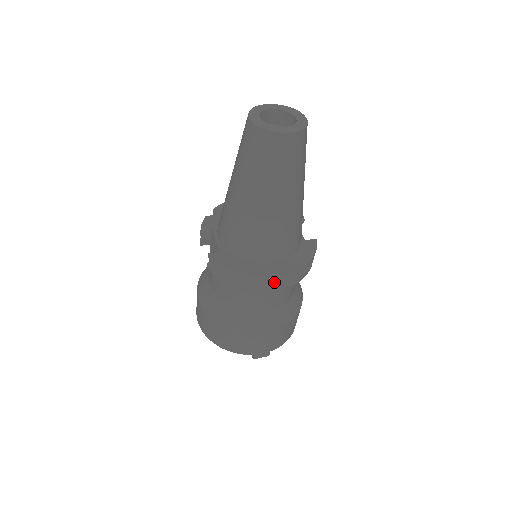
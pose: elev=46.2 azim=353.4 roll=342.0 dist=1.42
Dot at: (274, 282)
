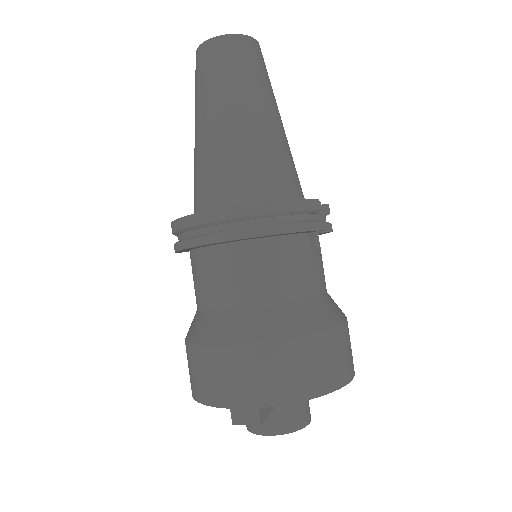
Dot at: (220, 230)
